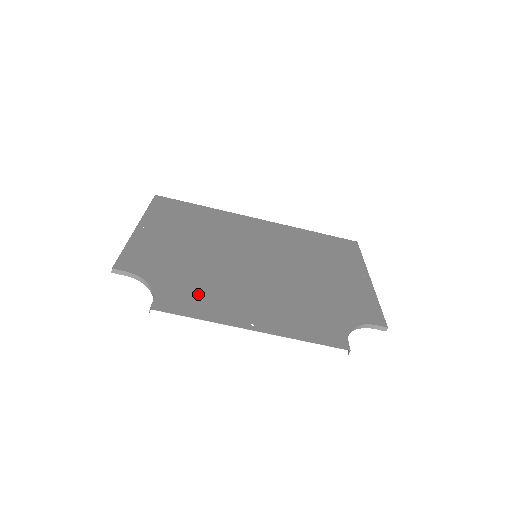
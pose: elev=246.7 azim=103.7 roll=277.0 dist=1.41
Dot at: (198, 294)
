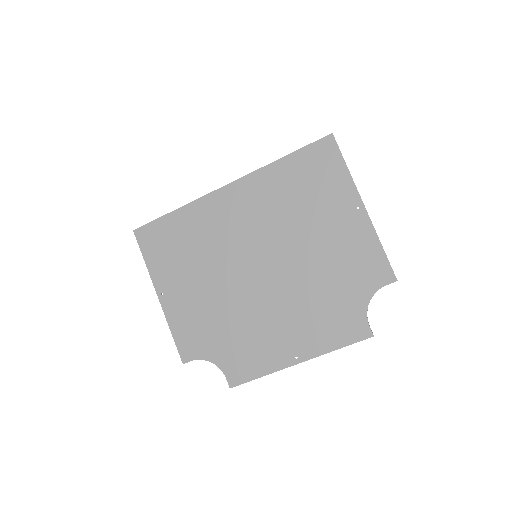
Dot at: (246, 350)
